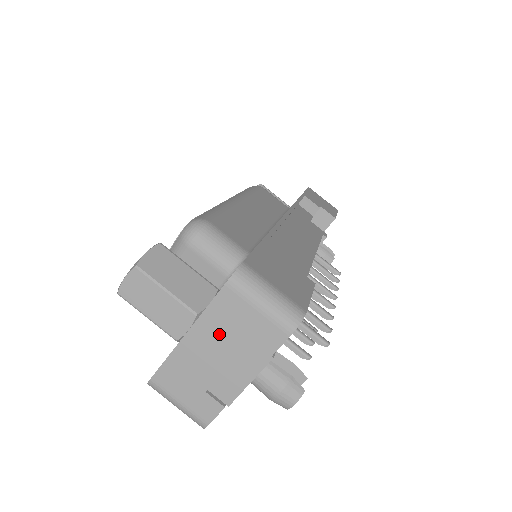
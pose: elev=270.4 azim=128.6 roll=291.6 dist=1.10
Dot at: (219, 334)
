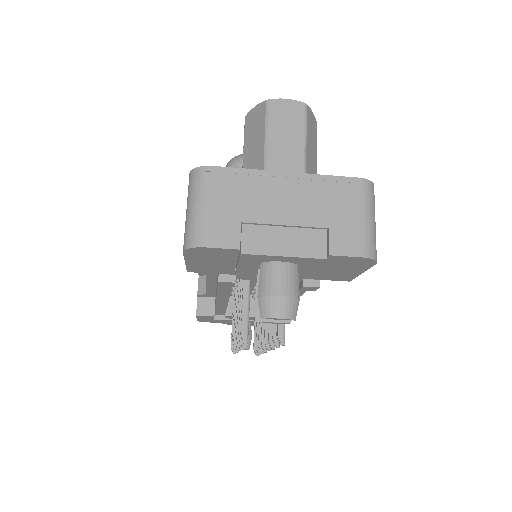
Dot at: (311, 199)
